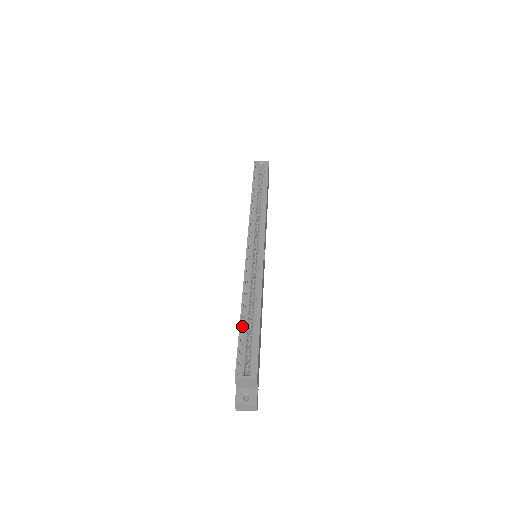
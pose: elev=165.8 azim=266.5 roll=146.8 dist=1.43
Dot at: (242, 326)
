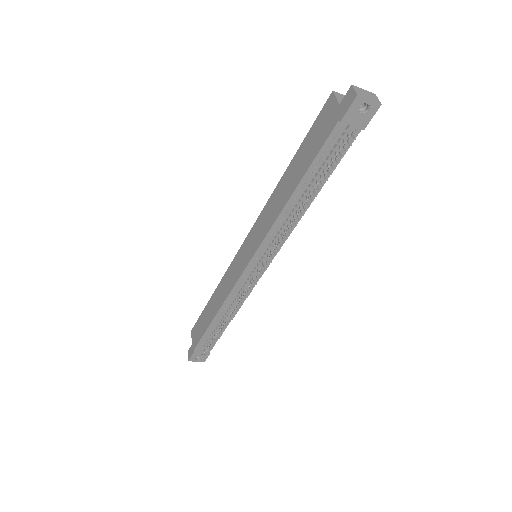
Dot at: (299, 155)
